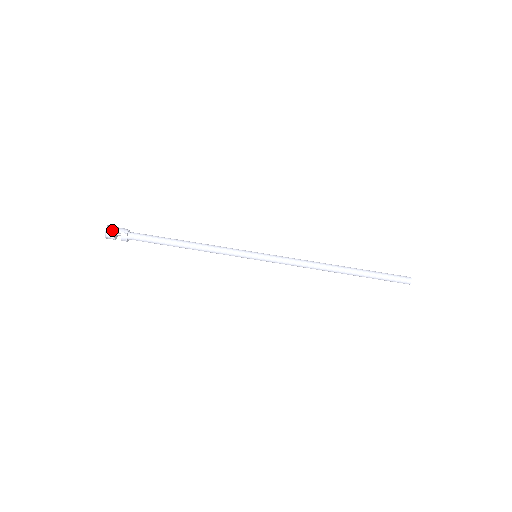
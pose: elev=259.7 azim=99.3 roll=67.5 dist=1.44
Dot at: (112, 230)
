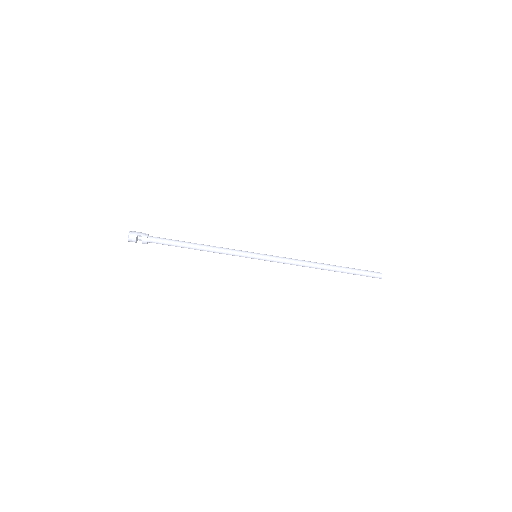
Dot at: (134, 233)
